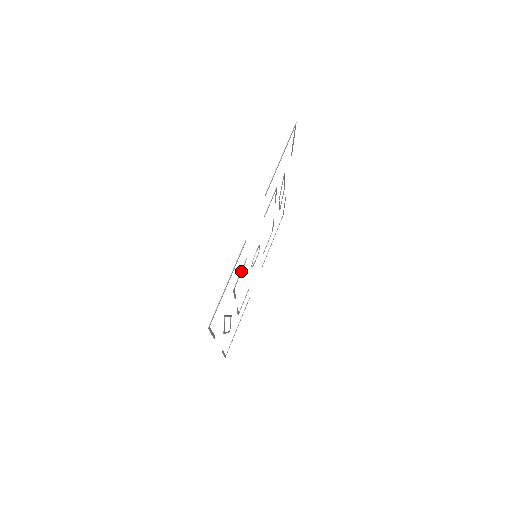
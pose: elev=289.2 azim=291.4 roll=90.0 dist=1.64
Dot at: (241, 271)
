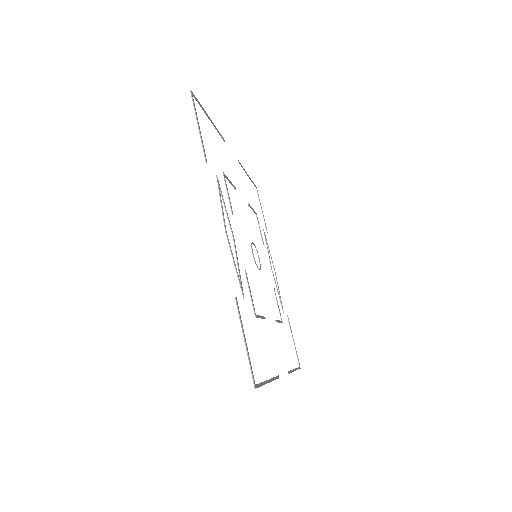
Dot at: occluded
